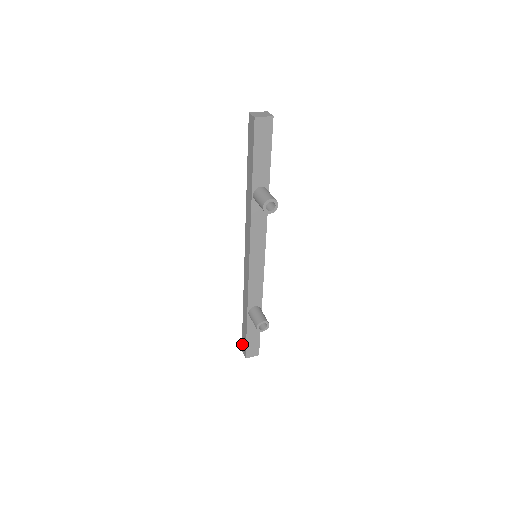
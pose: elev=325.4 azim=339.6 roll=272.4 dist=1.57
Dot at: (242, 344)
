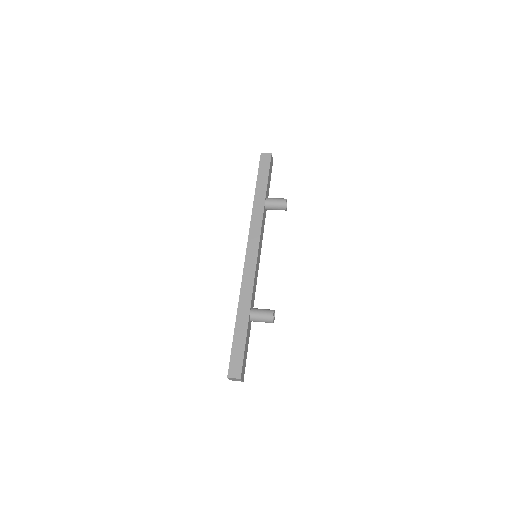
Dot at: (230, 366)
